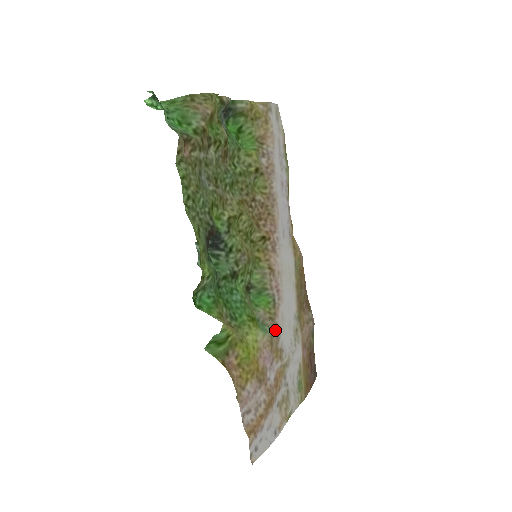
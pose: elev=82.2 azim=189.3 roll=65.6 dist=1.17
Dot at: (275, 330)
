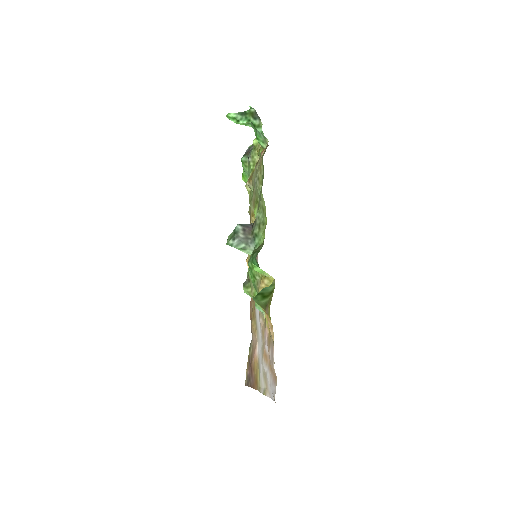
Dot at: (260, 318)
